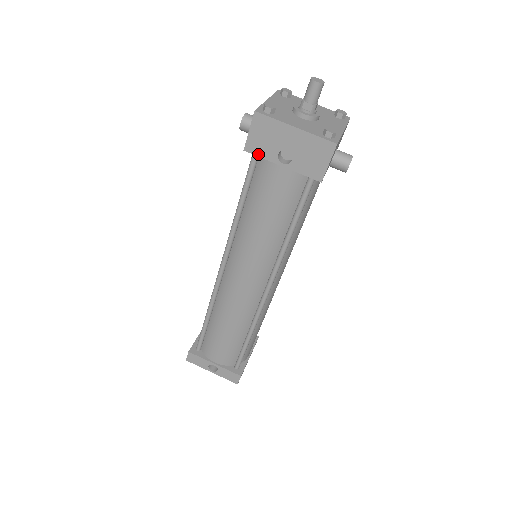
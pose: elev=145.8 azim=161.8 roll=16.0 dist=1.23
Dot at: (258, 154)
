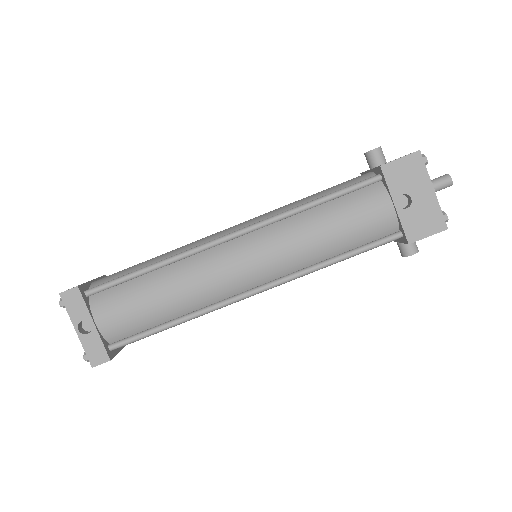
Dot at: (388, 179)
